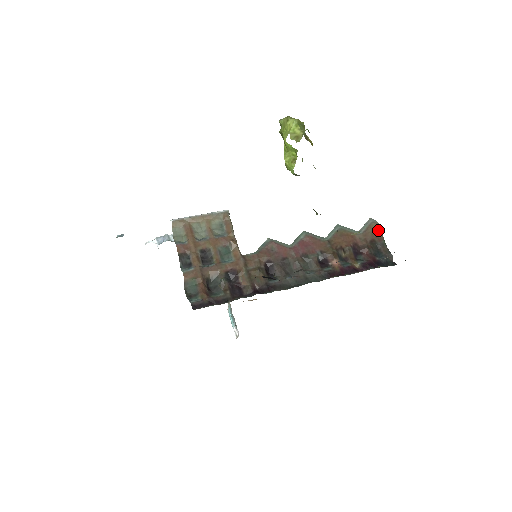
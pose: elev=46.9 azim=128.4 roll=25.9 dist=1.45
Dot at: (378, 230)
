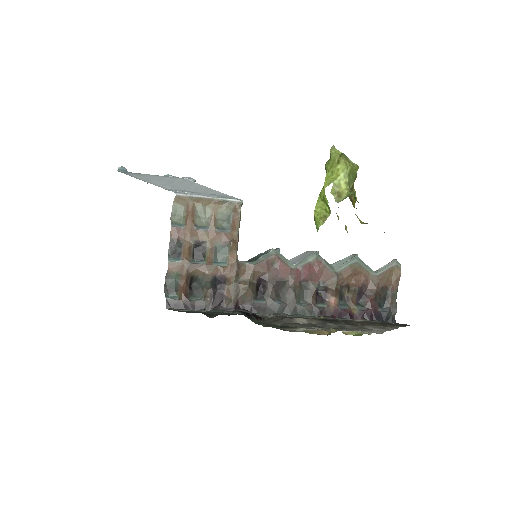
Dot at: (397, 277)
